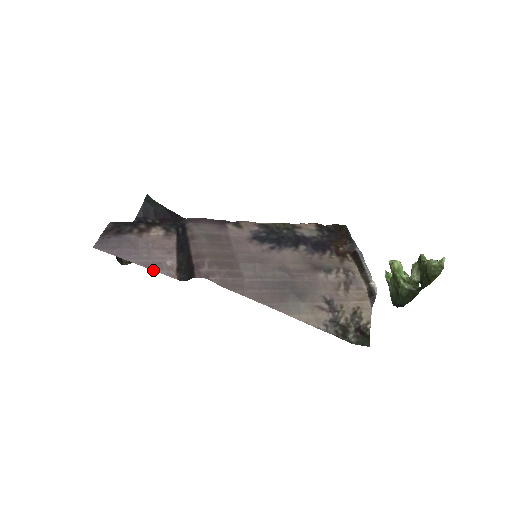
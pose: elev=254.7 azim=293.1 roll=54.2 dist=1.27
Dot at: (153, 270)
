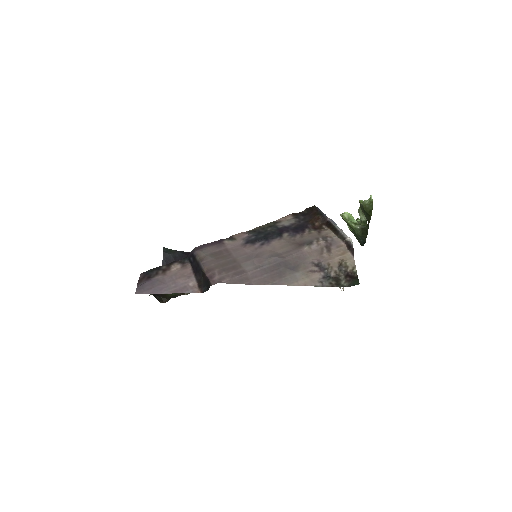
Dot at: occluded
